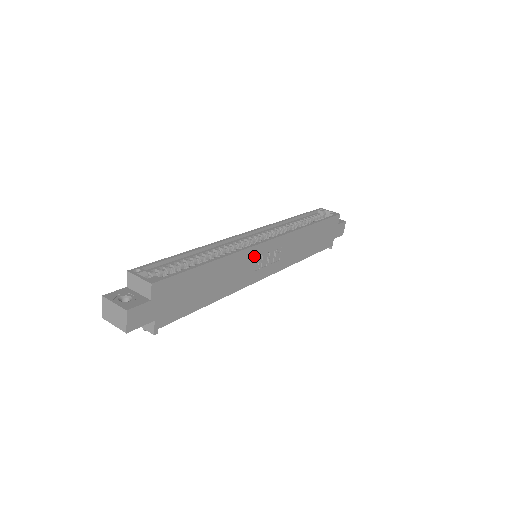
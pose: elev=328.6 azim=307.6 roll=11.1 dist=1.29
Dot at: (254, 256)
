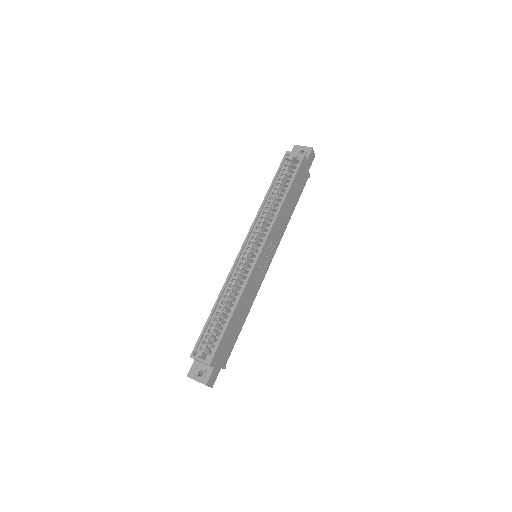
Dot at: (256, 272)
